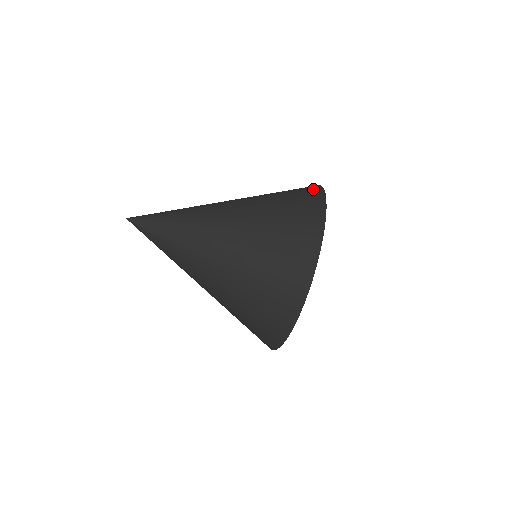
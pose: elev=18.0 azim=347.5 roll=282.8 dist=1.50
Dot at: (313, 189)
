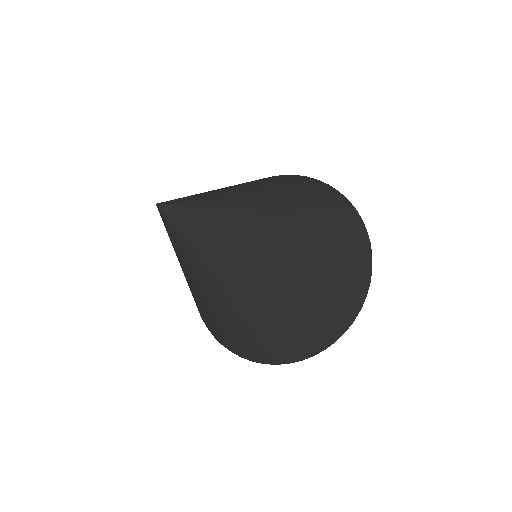
Dot at: (352, 213)
